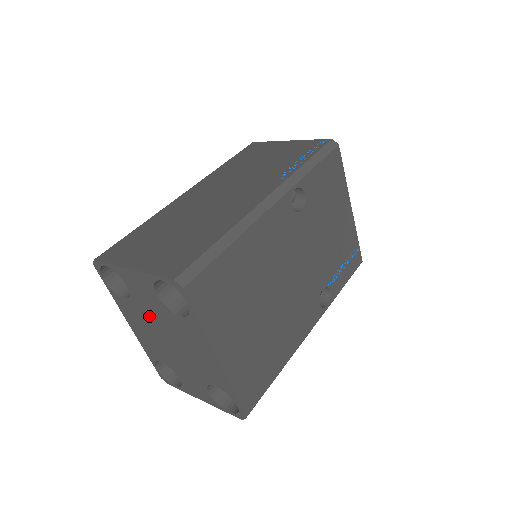
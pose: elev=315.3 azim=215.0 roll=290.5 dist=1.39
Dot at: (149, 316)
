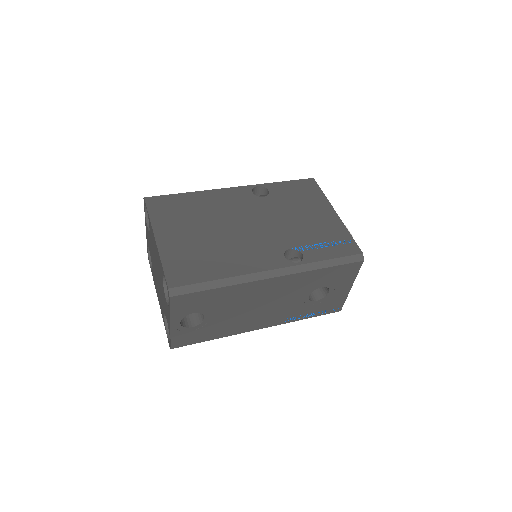
Dot at: (153, 262)
